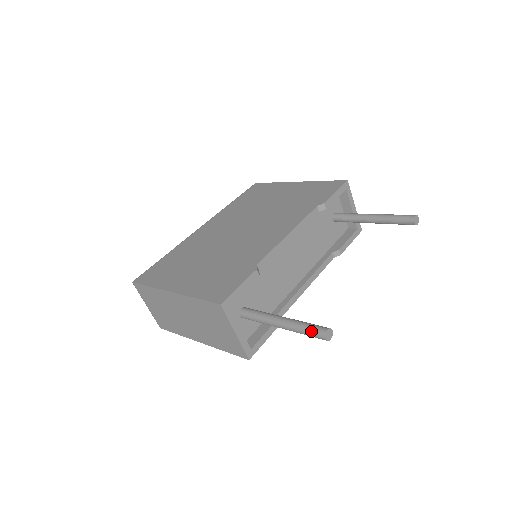
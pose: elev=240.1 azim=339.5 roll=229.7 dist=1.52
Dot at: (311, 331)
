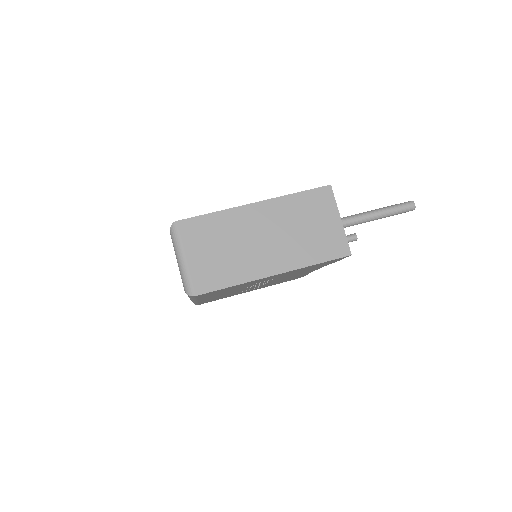
Dot at: (401, 204)
